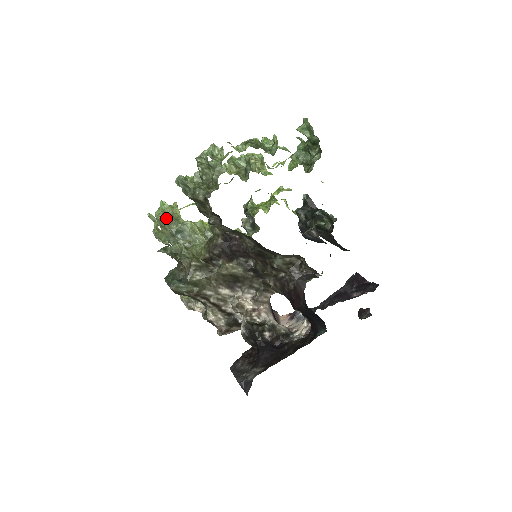
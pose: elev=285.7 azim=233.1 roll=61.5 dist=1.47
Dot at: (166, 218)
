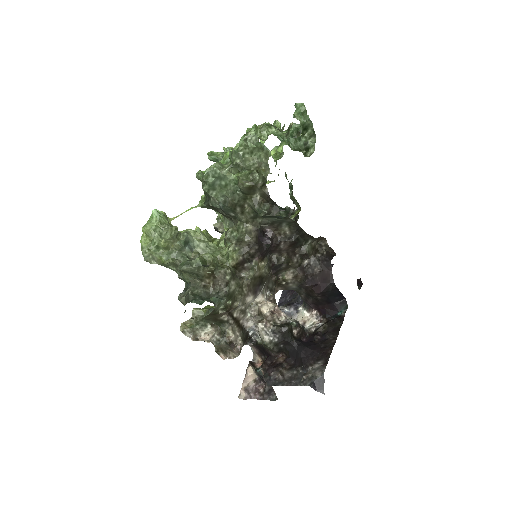
Dot at: occluded
